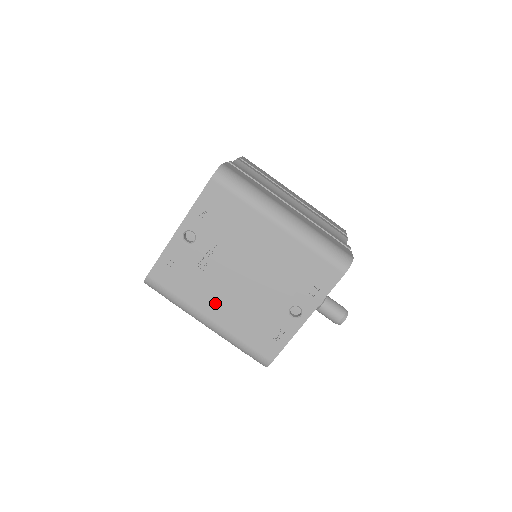
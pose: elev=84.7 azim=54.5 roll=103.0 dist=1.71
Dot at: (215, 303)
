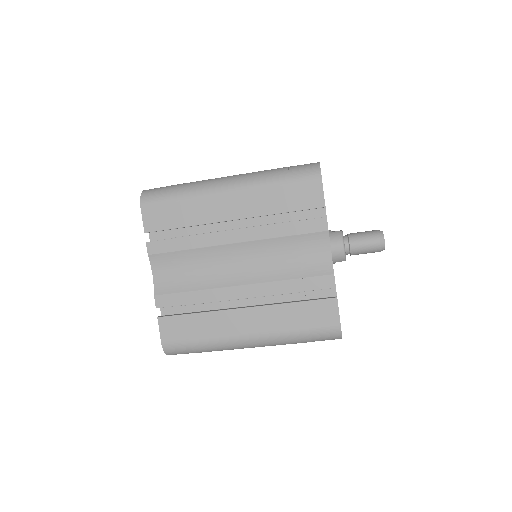
Dot at: occluded
